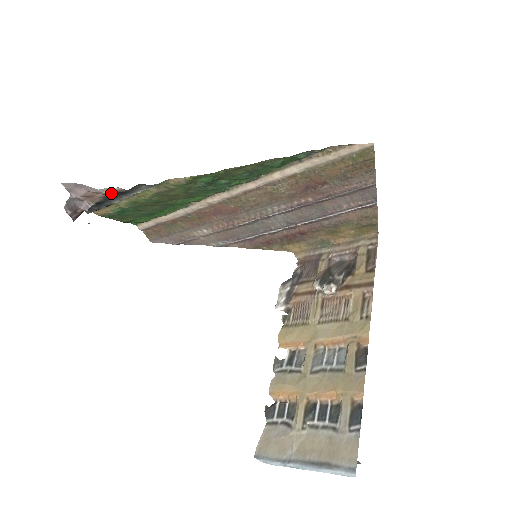
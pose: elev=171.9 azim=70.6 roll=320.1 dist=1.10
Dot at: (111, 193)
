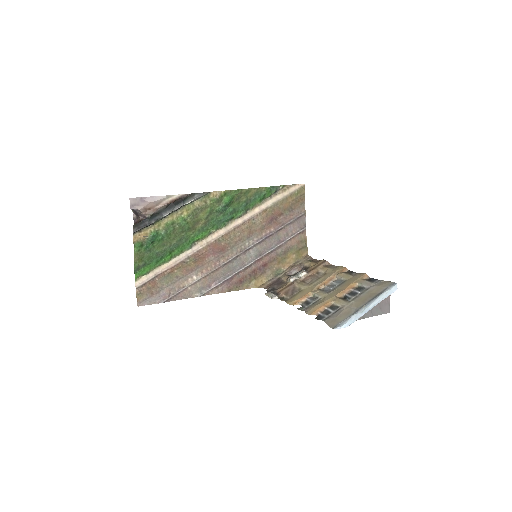
Dot at: (173, 200)
